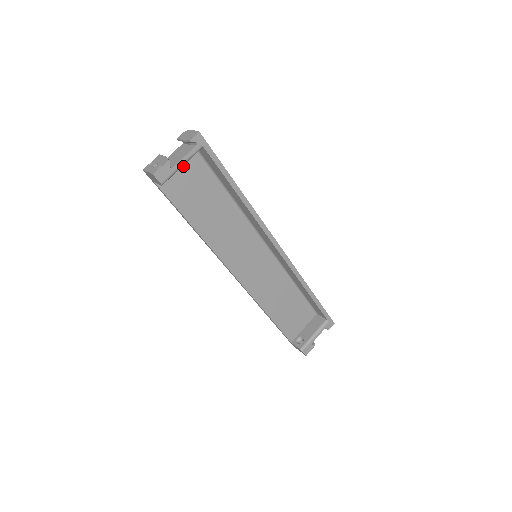
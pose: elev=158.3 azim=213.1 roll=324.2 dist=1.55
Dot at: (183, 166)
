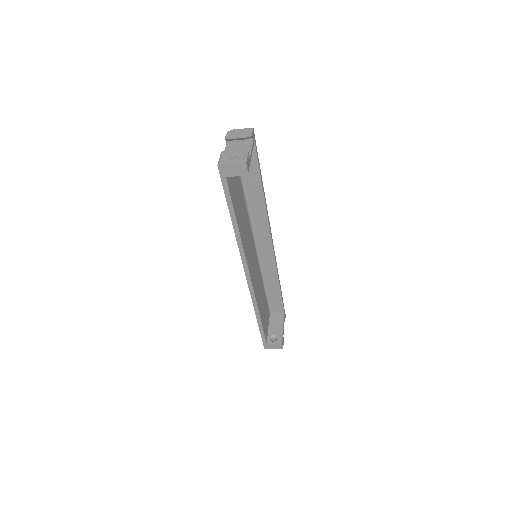
Dot at: occluded
